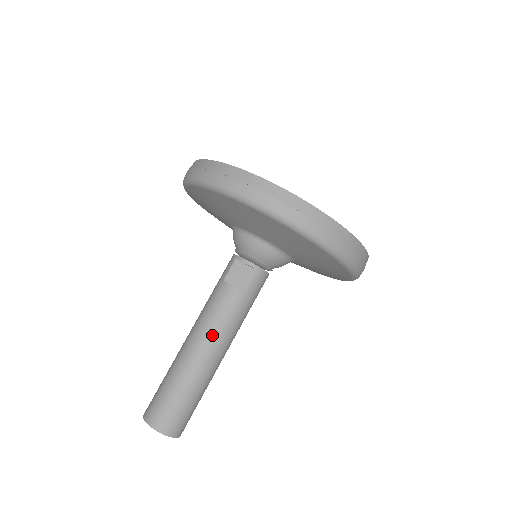
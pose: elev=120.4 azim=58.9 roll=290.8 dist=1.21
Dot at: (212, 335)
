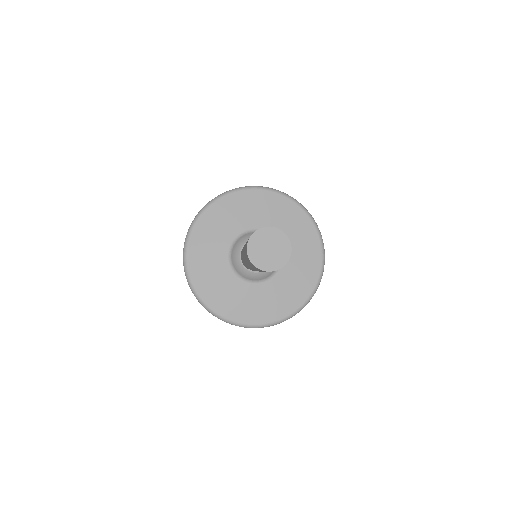
Dot at: occluded
